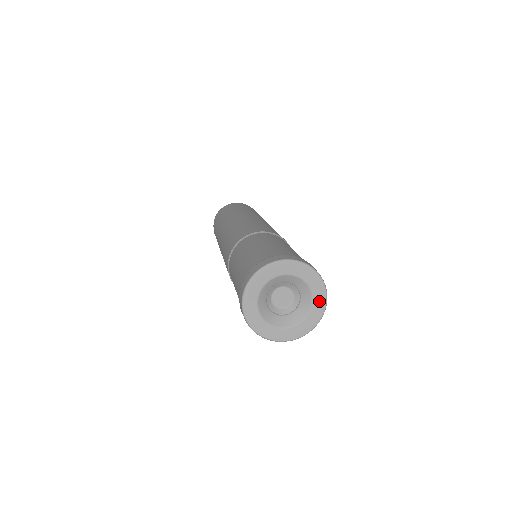
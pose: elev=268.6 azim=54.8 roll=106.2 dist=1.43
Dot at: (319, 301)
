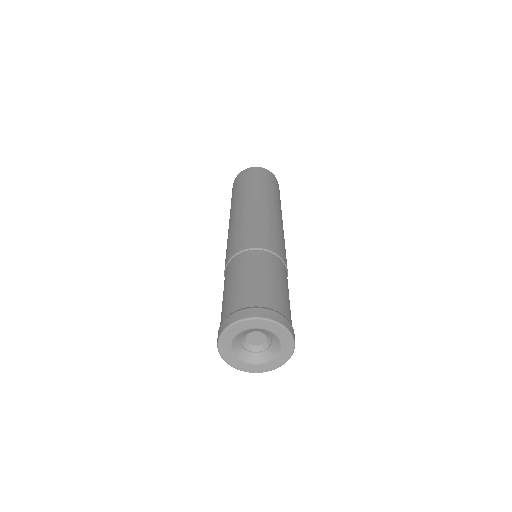
Dot at: (281, 360)
